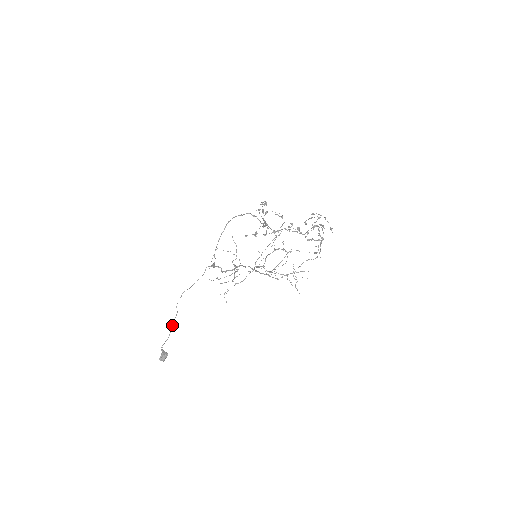
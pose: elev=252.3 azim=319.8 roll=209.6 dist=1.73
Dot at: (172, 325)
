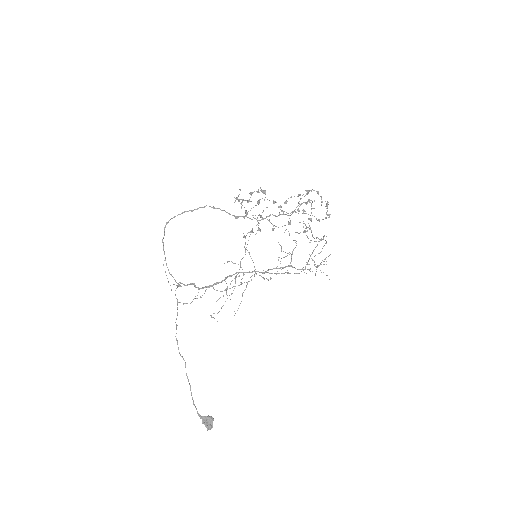
Dot at: (188, 381)
